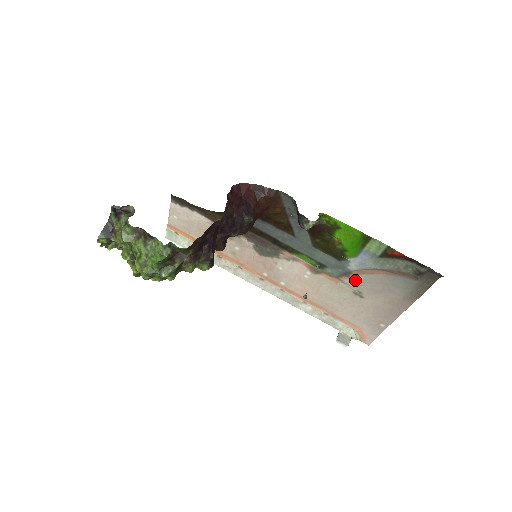
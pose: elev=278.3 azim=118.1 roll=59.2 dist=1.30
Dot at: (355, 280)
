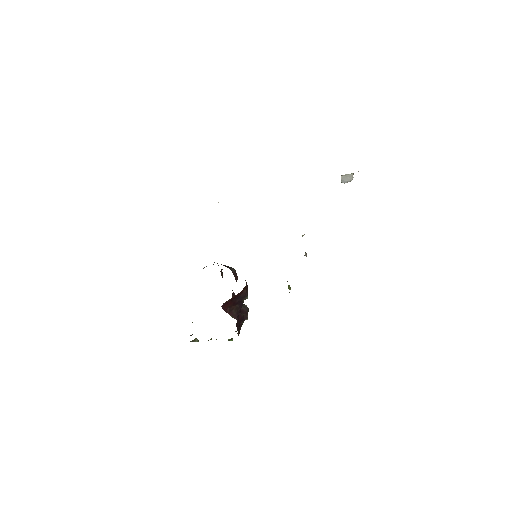
Dot at: occluded
